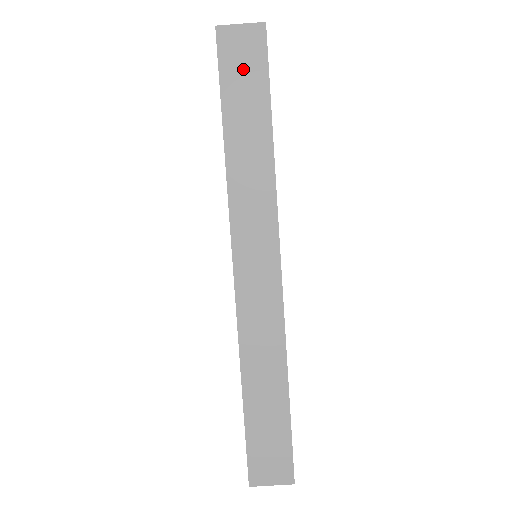
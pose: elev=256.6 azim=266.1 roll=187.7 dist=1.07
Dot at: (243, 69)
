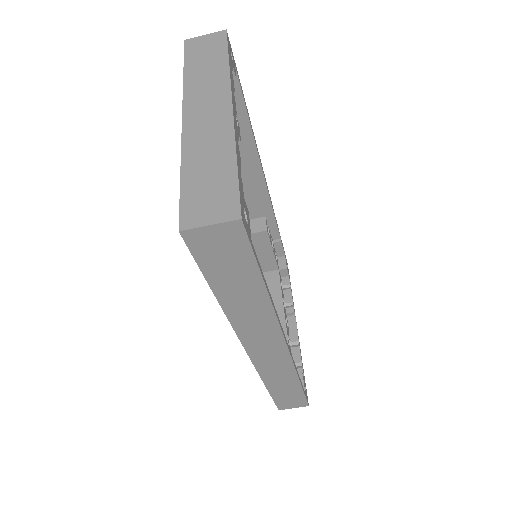
Dot at: (224, 257)
